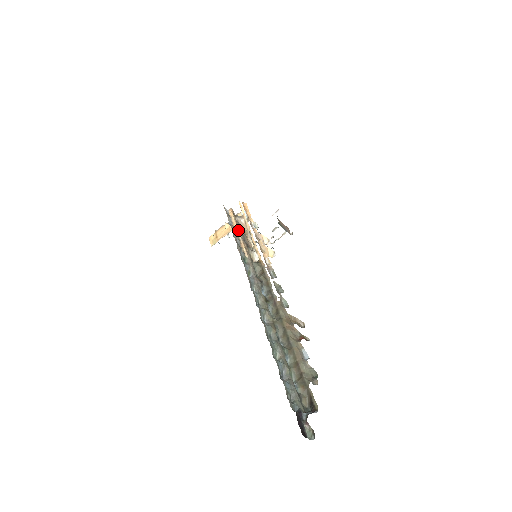
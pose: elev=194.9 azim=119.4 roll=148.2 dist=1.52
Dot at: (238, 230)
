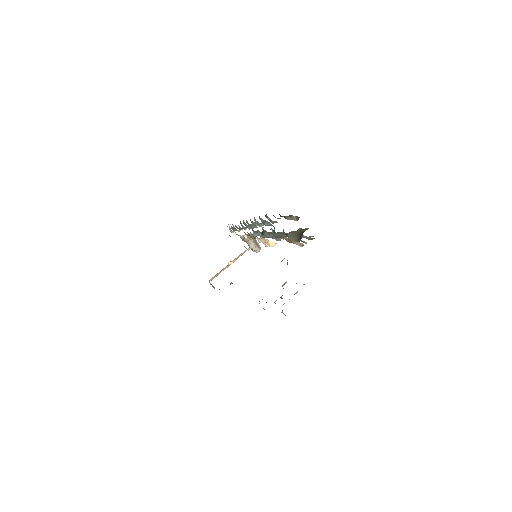
Dot at: occluded
